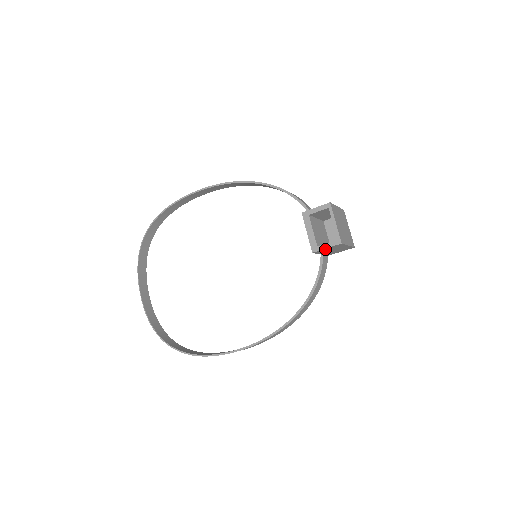
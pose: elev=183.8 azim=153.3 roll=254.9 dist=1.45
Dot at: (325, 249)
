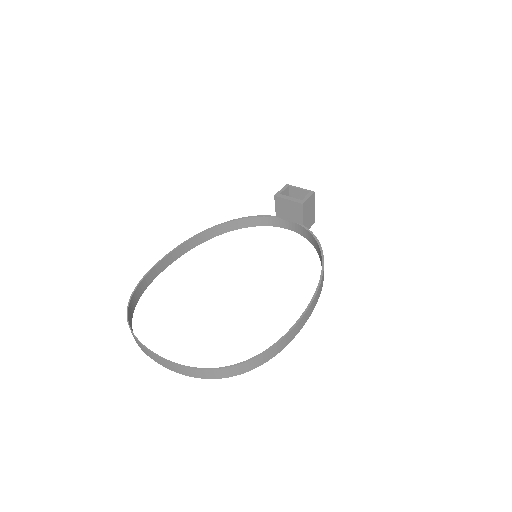
Dot at: (307, 202)
